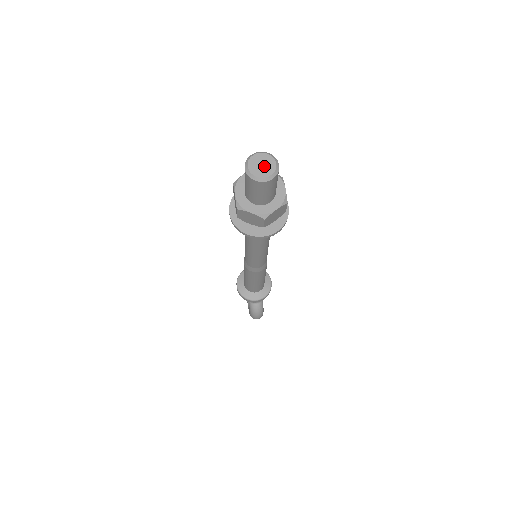
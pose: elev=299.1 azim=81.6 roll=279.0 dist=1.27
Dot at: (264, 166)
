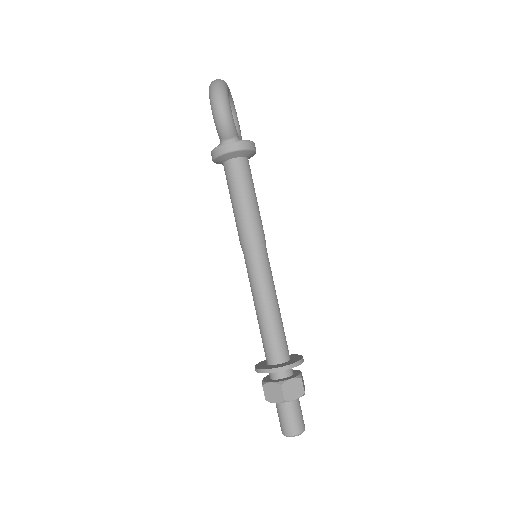
Dot at: occluded
